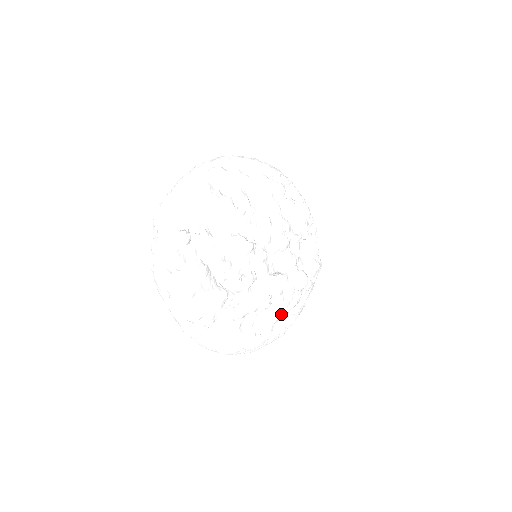
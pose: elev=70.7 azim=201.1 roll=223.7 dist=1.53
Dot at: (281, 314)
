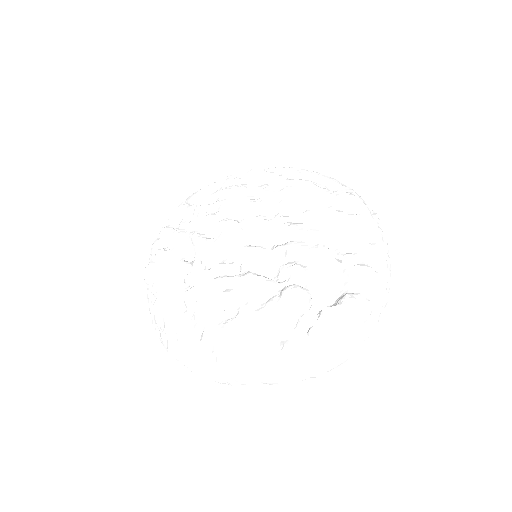
Dot at: (244, 330)
